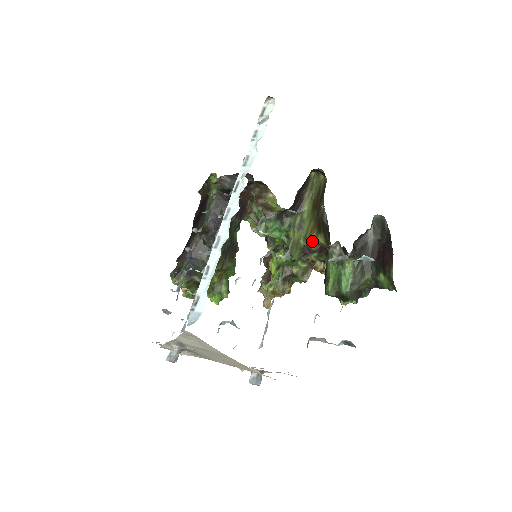
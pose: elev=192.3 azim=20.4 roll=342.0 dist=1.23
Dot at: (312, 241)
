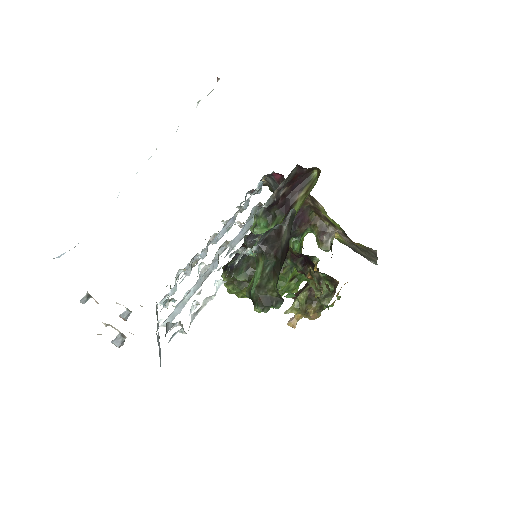
Dot at: occluded
